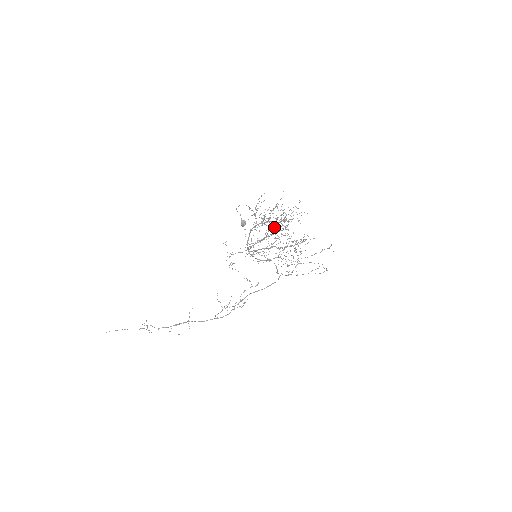
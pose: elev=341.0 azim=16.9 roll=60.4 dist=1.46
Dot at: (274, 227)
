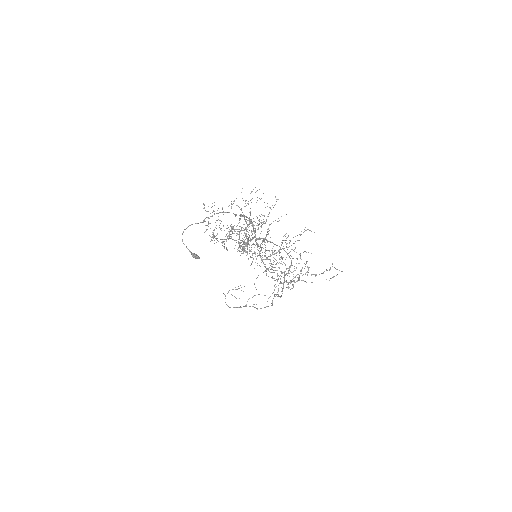
Dot at: occluded
